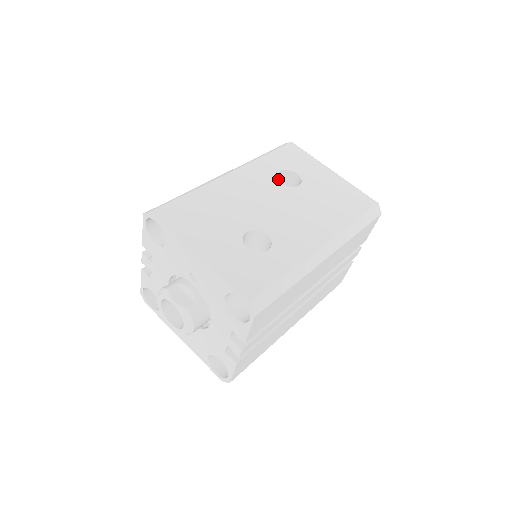
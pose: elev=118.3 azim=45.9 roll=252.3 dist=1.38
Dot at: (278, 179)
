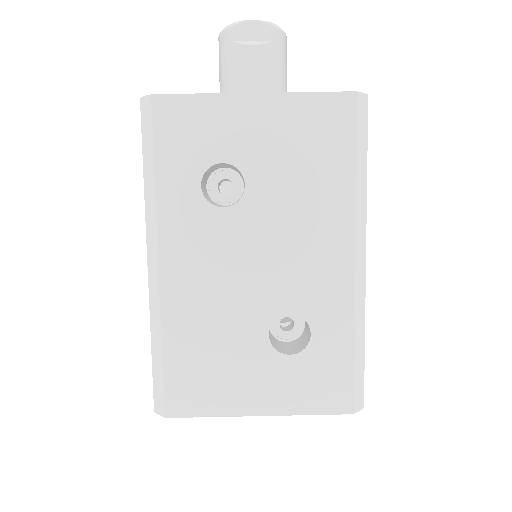
Dot at: (203, 184)
